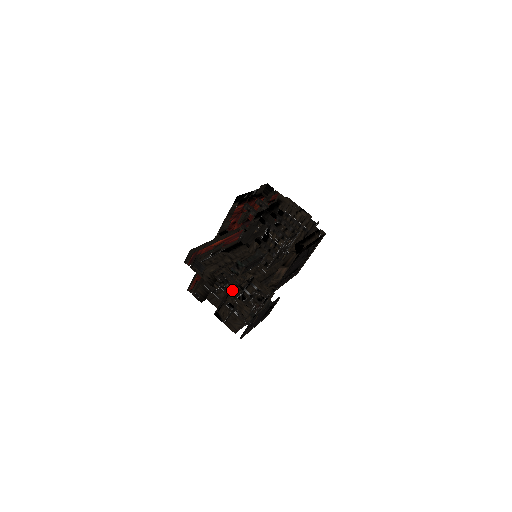
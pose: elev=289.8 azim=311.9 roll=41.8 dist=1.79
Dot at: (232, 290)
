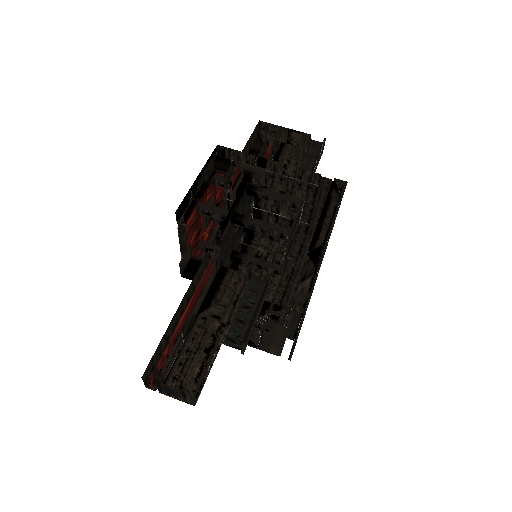
Dot at: occluded
